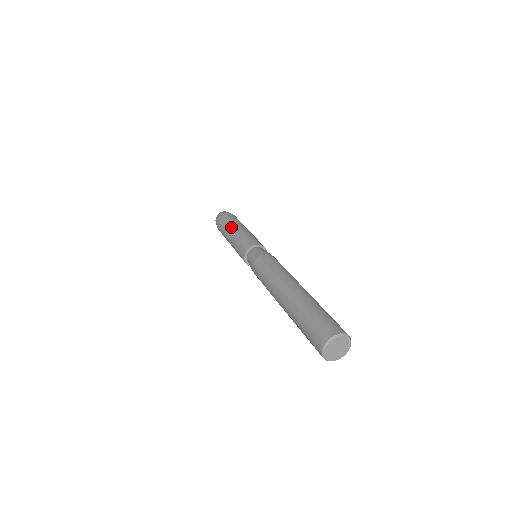
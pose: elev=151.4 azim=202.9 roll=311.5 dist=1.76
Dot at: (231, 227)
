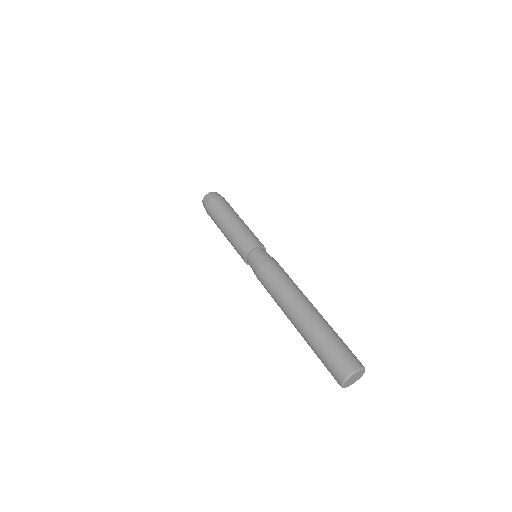
Dot at: (232, 214)
